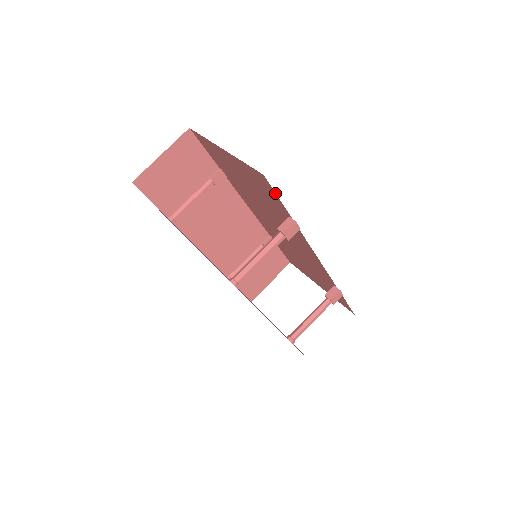
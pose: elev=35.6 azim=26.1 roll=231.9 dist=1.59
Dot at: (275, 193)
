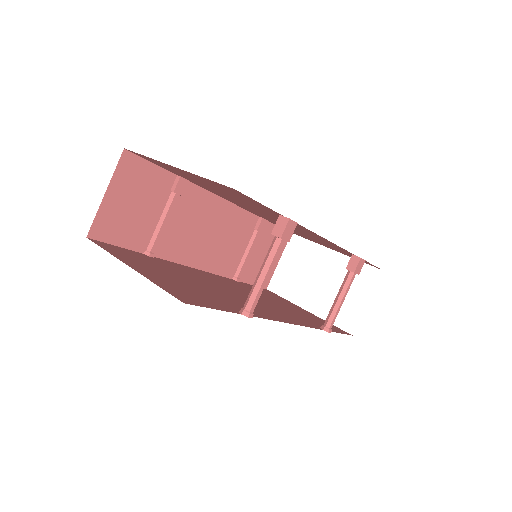
Dot at: (254, 200)
